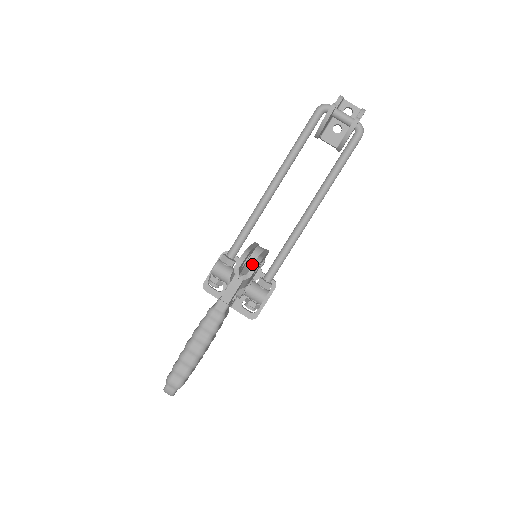
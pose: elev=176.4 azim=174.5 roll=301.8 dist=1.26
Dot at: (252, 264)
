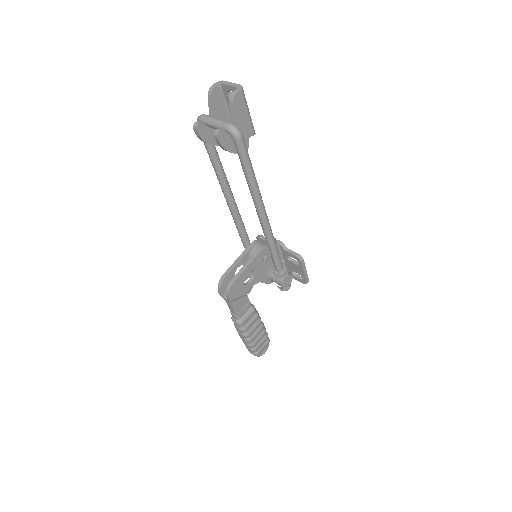
Dot at: occluded
